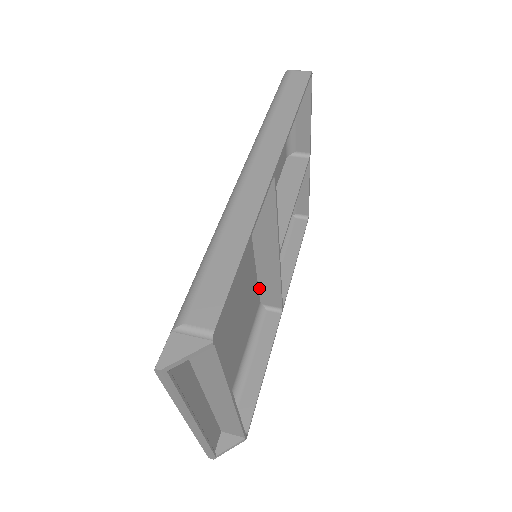
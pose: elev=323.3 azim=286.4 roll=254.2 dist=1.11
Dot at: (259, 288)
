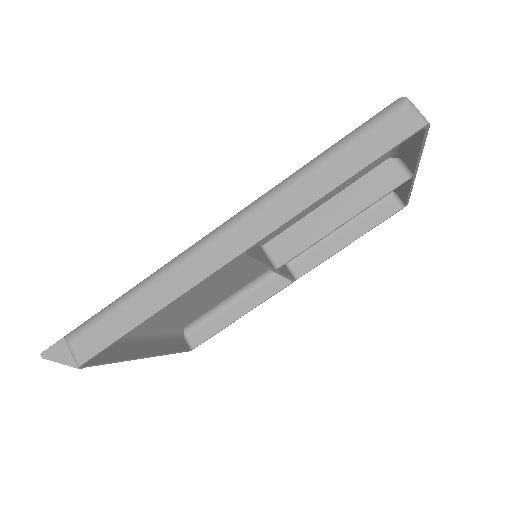
Dot at: occluded
